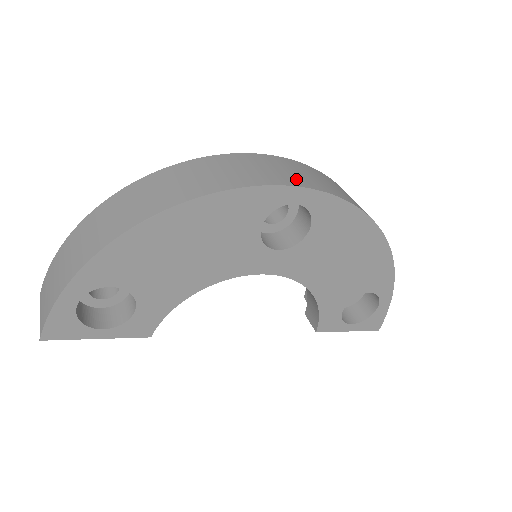
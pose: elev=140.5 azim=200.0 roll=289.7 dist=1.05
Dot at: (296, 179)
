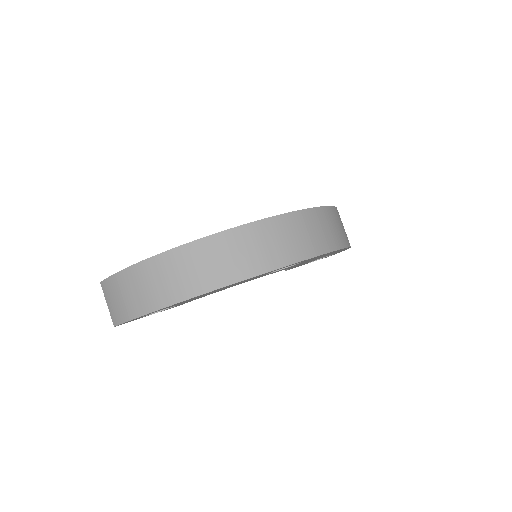
Dot at: (298, 250)
